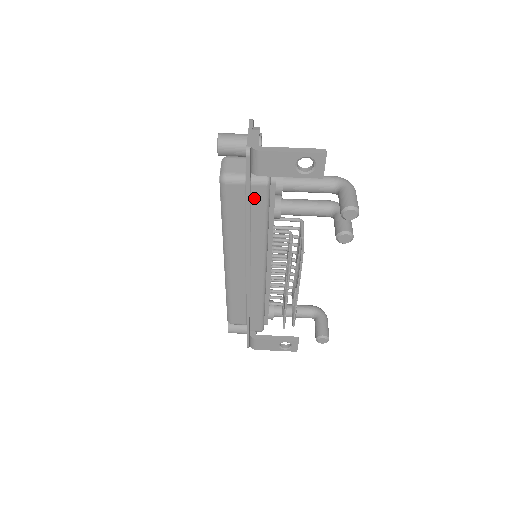
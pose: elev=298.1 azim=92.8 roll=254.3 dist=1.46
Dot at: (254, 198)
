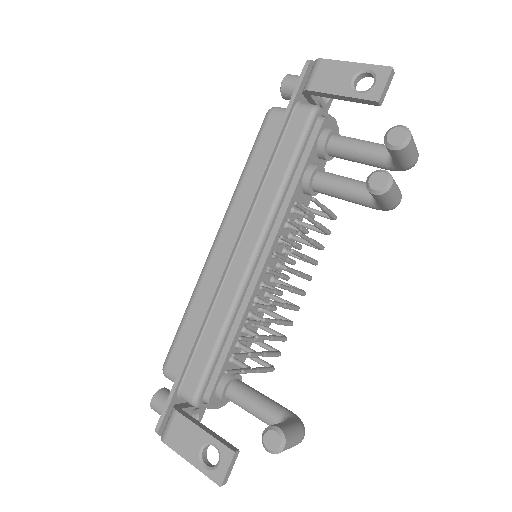
Dot at: (291, 127)
